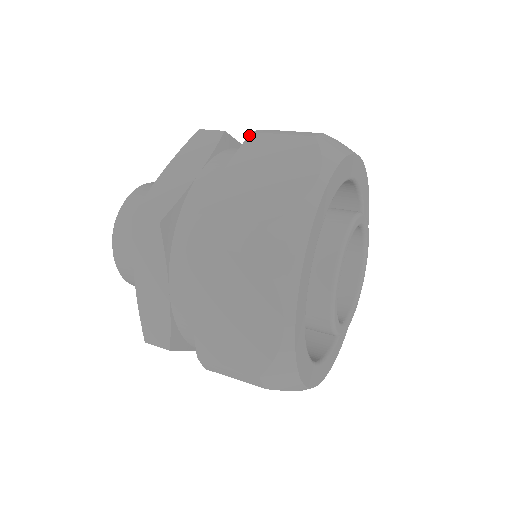
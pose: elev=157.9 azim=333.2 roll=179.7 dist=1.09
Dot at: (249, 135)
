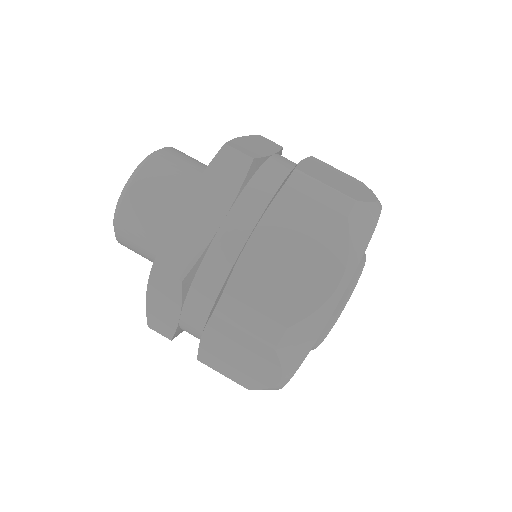
Dot at: (312, 156)
